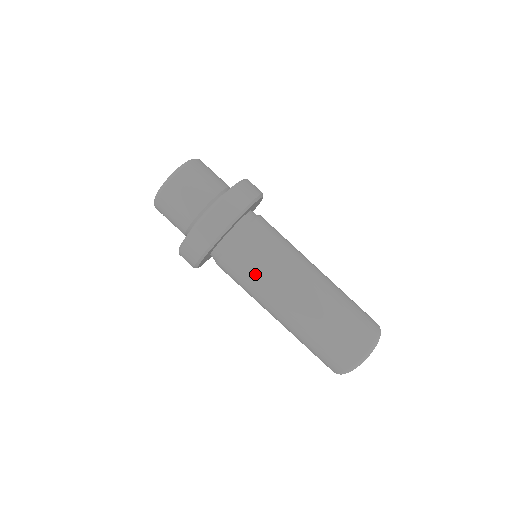
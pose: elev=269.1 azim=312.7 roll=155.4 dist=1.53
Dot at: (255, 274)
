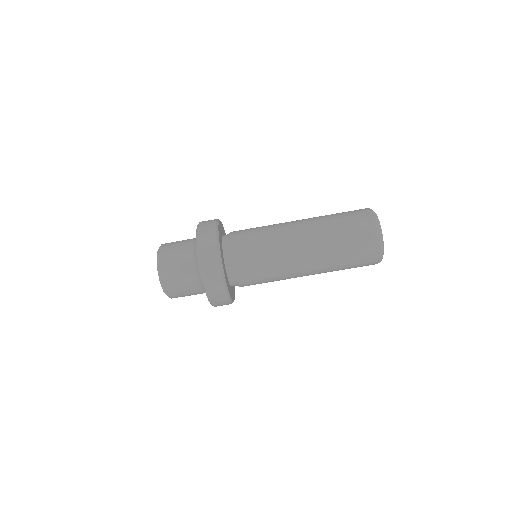
Dot at: (267, 272)
